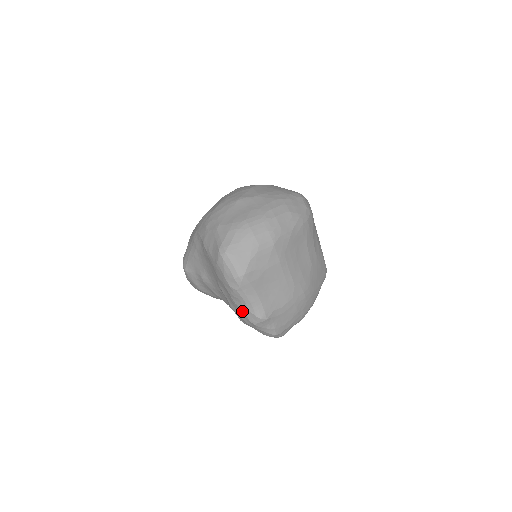
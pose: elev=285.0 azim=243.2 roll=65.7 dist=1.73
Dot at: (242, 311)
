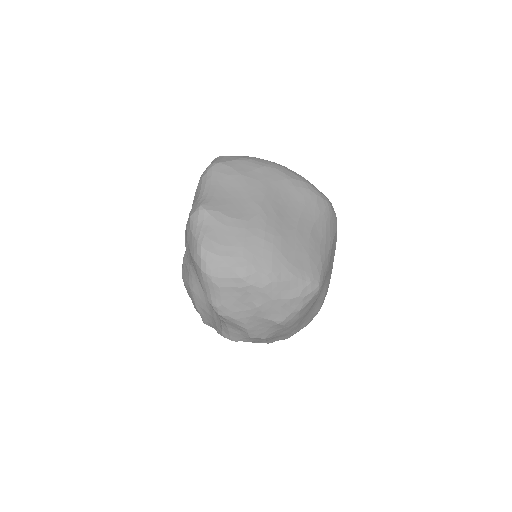
Dot at: occluded
